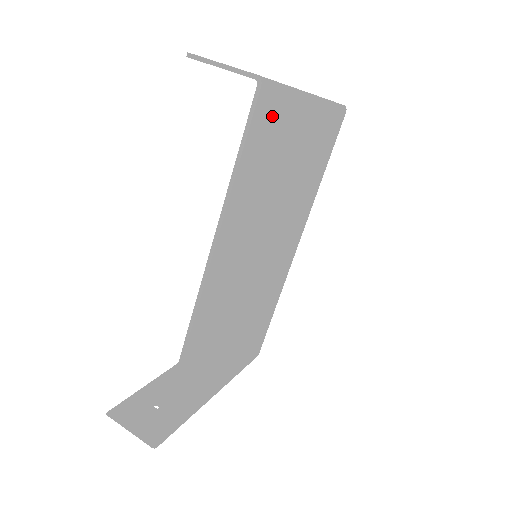
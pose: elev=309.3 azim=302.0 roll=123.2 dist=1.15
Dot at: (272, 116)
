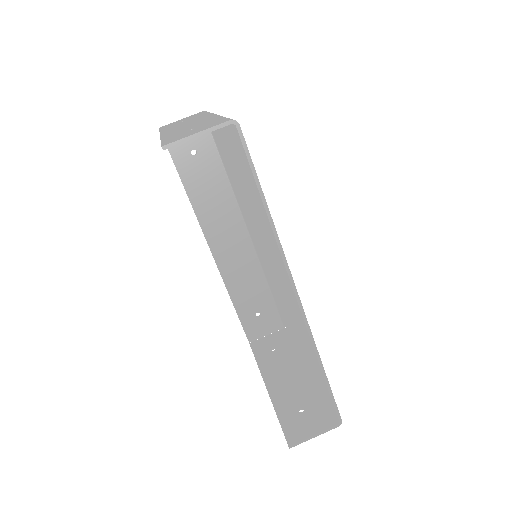
Dot at: occluded
